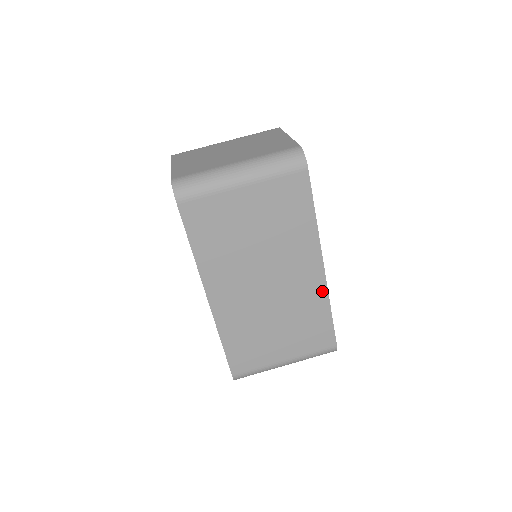
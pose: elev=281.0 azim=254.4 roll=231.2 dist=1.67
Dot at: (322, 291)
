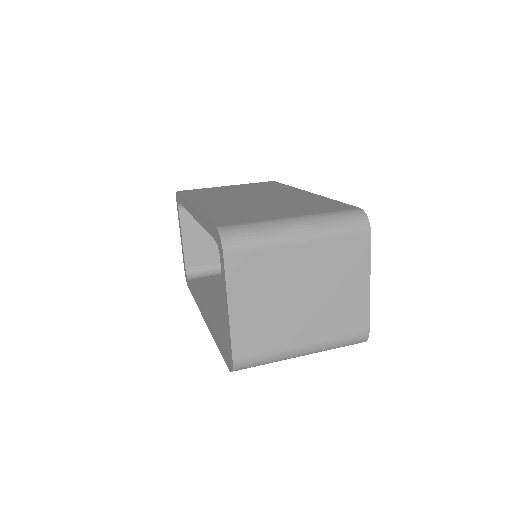
Dot at: (314, 196)
